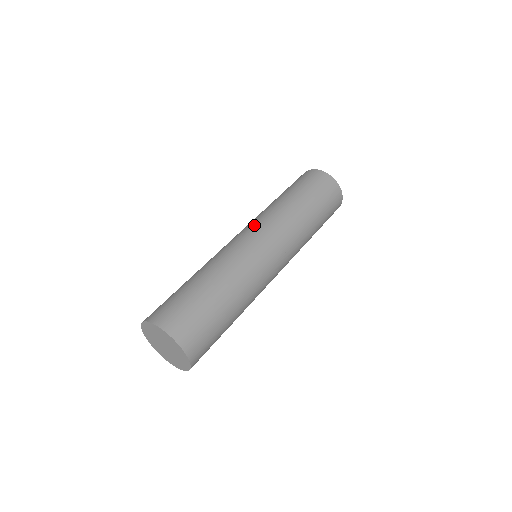
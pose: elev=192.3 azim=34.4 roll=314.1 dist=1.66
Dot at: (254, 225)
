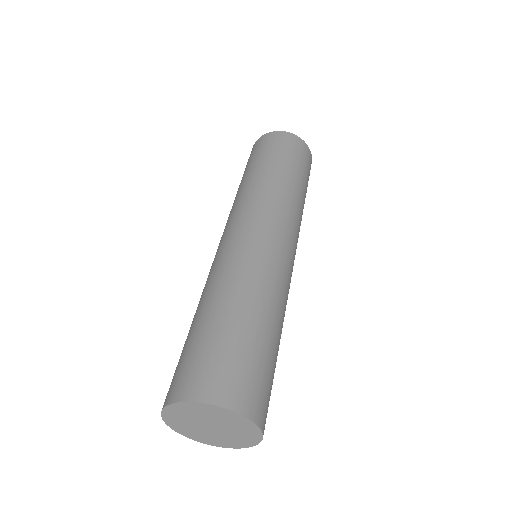
Dot at: (257, 215)
